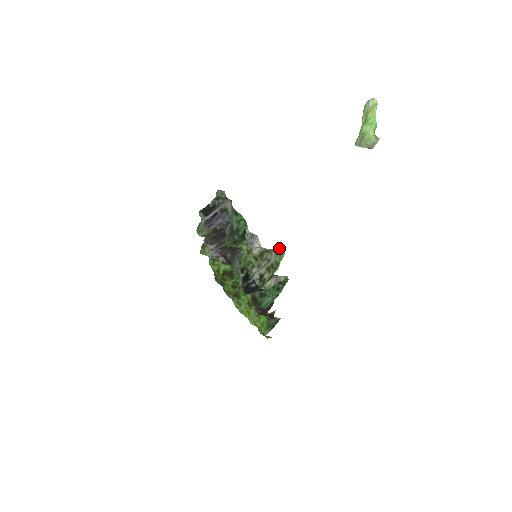
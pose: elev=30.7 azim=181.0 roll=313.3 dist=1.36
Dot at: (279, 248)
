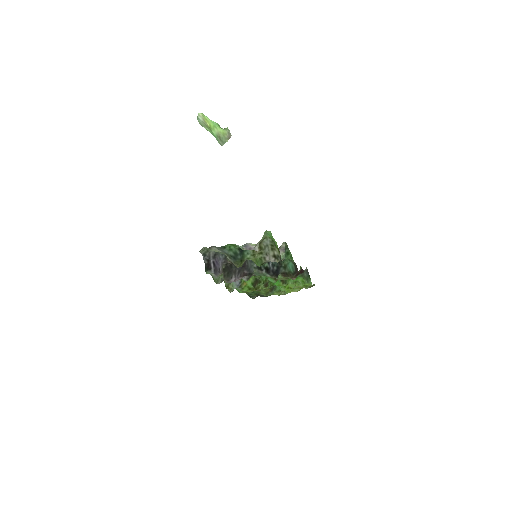
Dot at: (264, 233)
